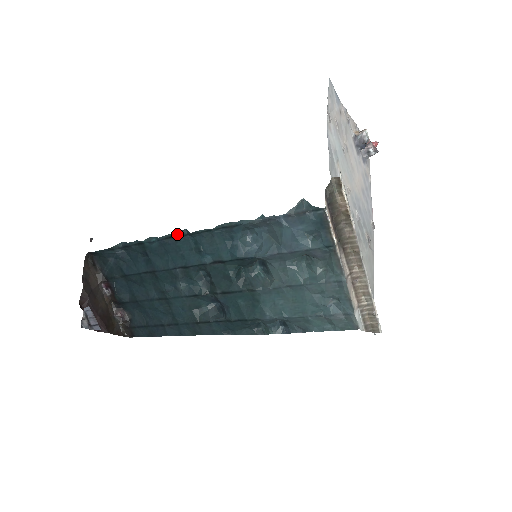
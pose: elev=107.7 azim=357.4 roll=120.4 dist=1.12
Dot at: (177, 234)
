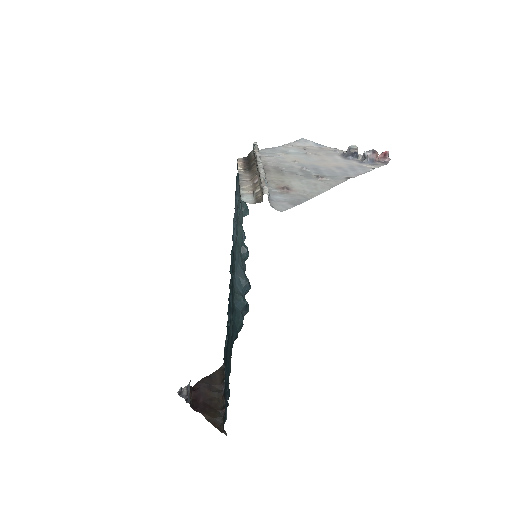
Dot at: occluded
